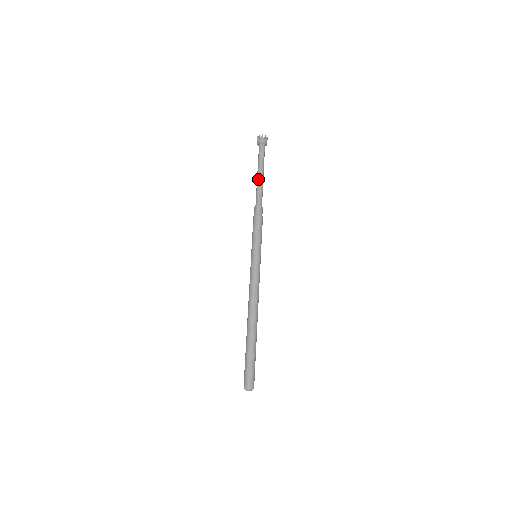
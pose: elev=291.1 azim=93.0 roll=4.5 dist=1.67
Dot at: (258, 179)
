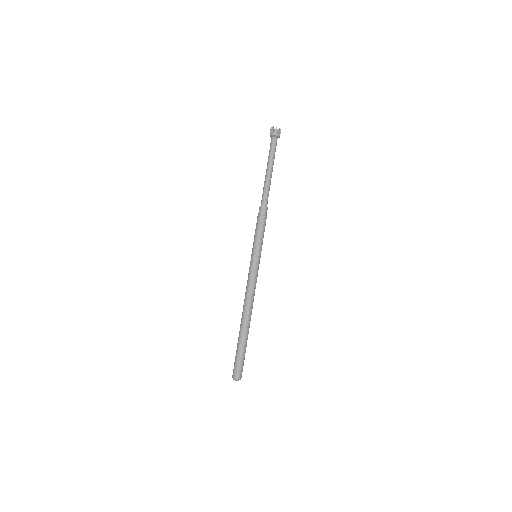
Dot at: (267, 176)
